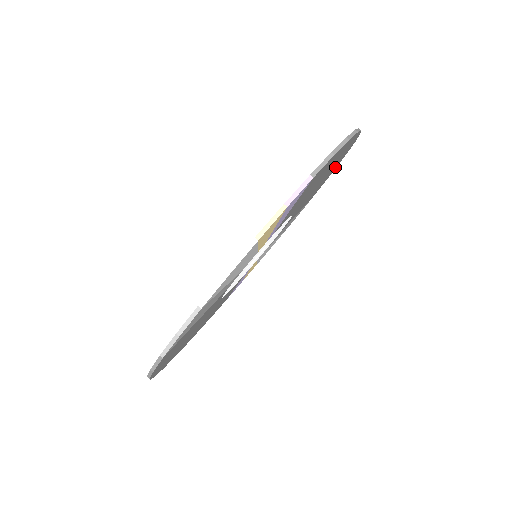
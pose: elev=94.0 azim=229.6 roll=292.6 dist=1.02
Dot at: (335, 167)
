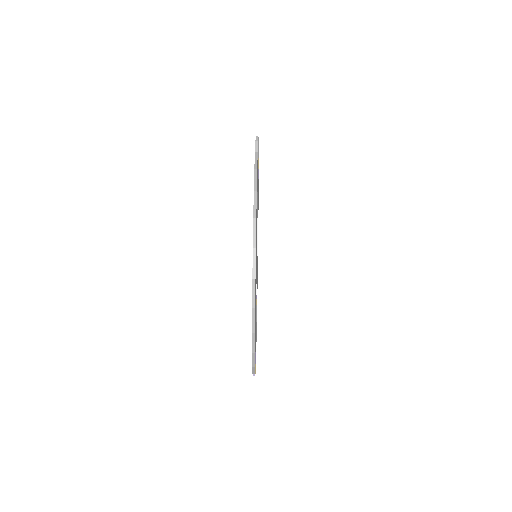
Dot at: (257, 285)
